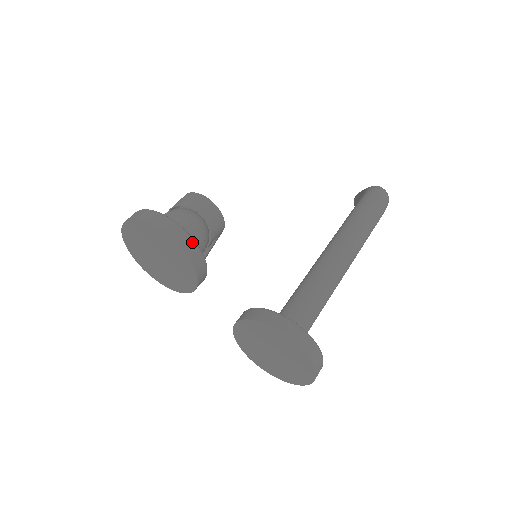
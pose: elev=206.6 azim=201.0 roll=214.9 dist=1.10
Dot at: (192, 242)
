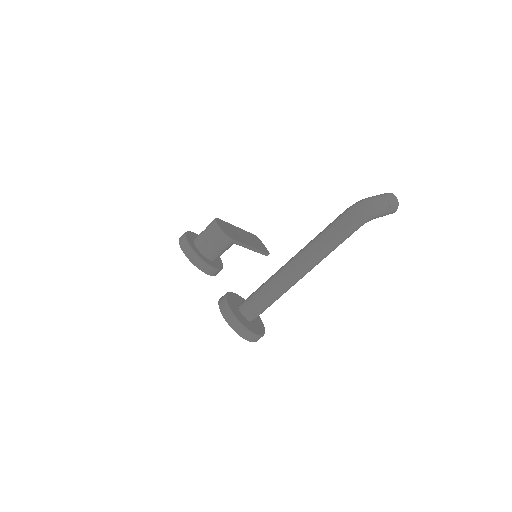
Dot at: (194, 255)
